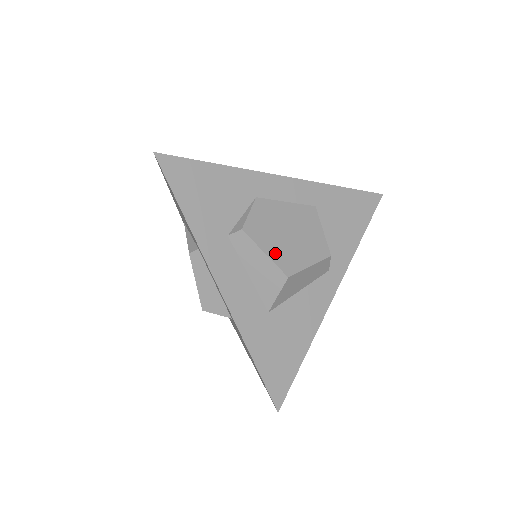
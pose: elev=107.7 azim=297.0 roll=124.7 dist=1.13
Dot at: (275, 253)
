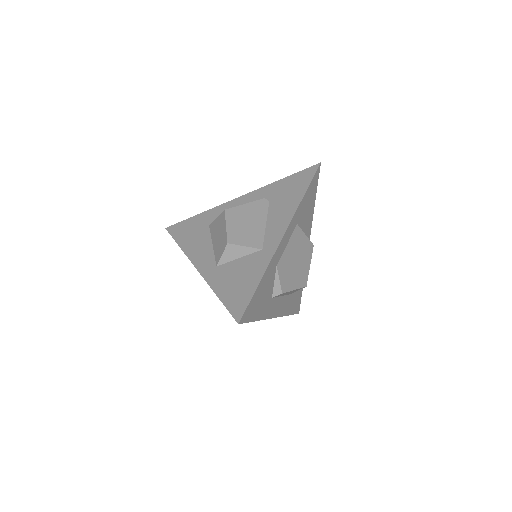
Dot at: (297, 283)
